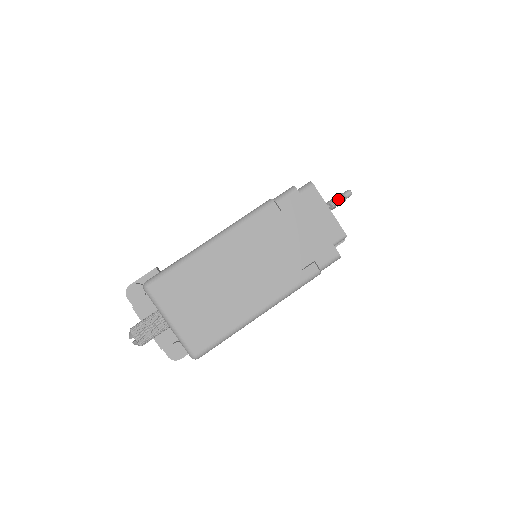
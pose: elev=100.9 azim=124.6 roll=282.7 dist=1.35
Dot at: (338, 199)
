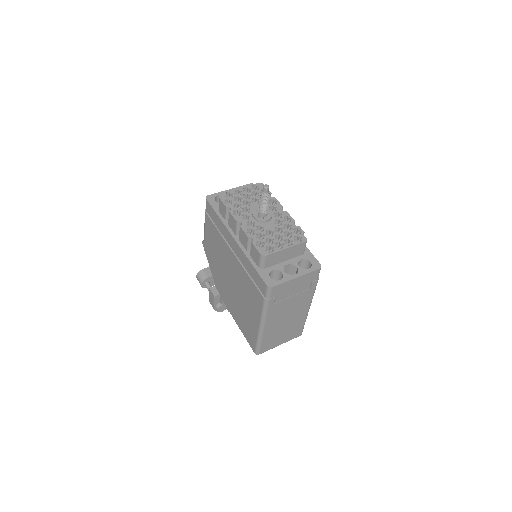
Dot at: (265, 200)
